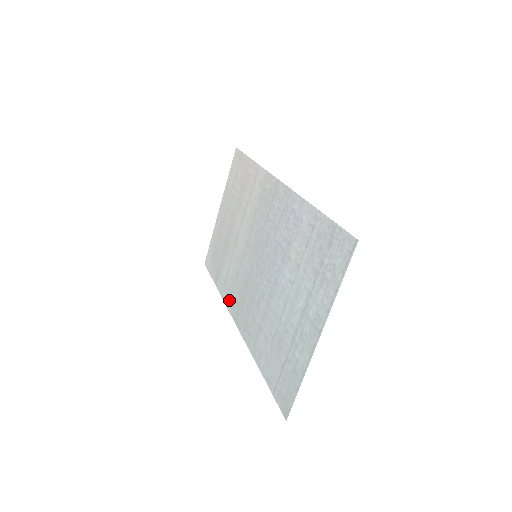
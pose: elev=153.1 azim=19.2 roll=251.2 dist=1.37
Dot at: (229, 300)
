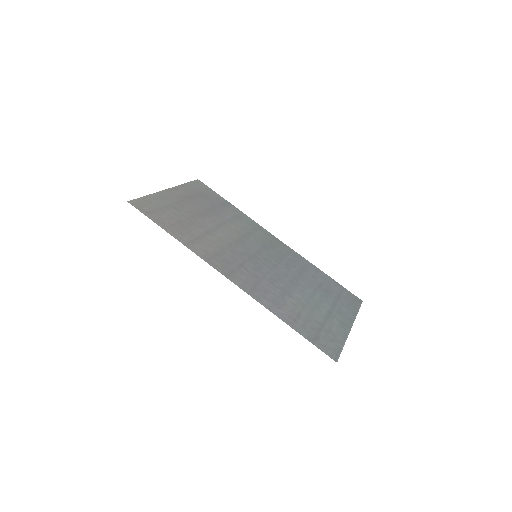
Dot at: (257, 227)
